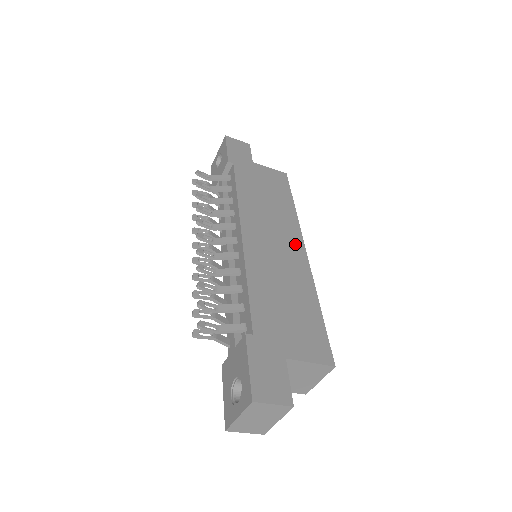
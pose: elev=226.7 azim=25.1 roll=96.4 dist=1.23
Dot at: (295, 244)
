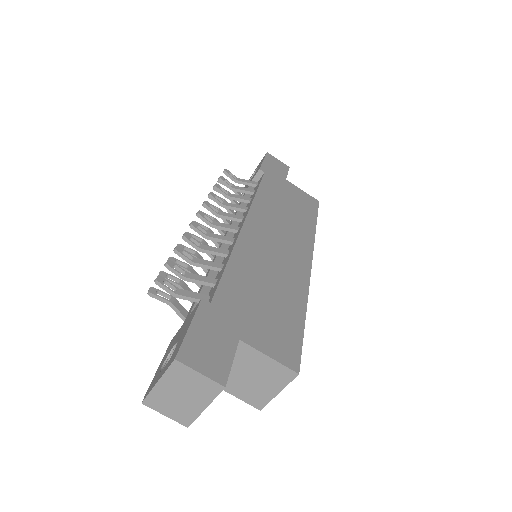
Dot at: (301, 254)
